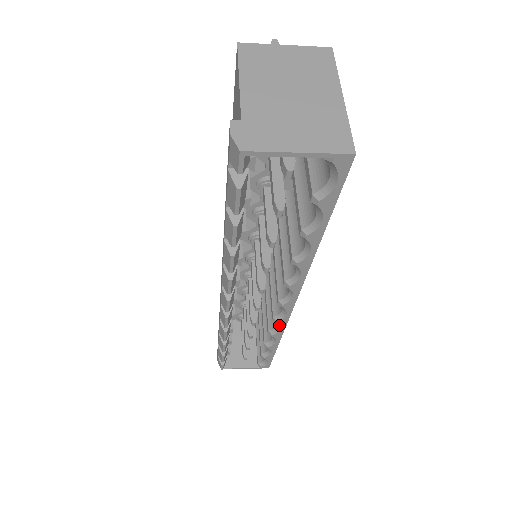
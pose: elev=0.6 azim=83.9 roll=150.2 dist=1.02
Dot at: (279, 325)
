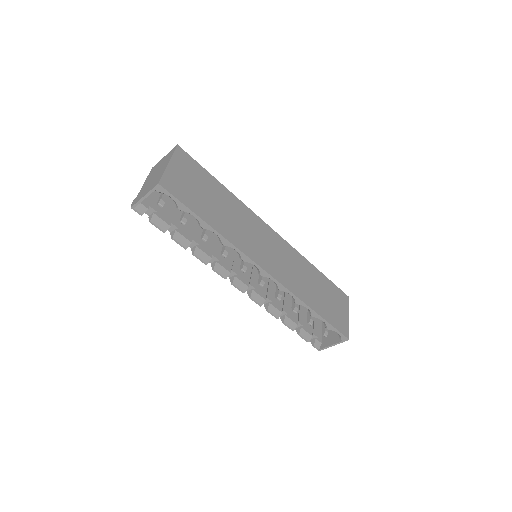
Dot at: (287, 292)
